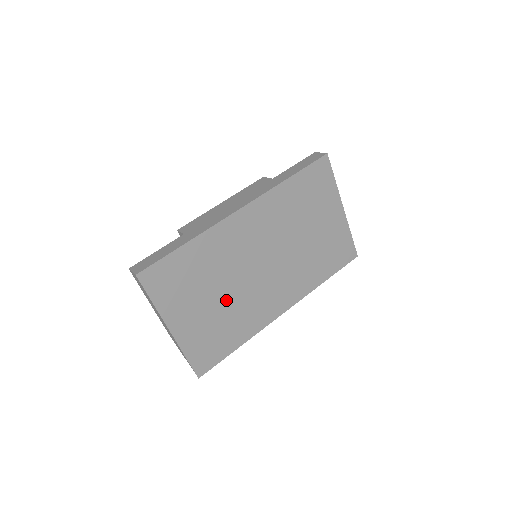
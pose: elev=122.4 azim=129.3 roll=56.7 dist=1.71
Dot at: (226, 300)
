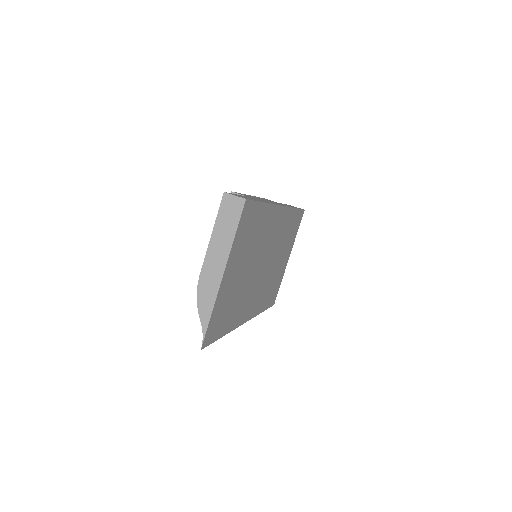
Dot at: (244, 279)
